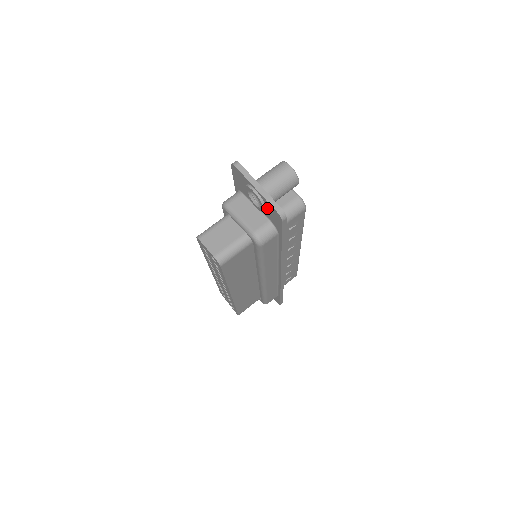
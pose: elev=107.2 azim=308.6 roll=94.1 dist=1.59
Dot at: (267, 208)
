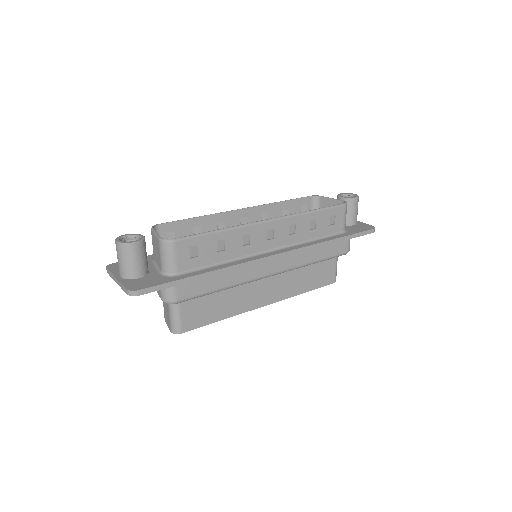
Dot at: occluded
